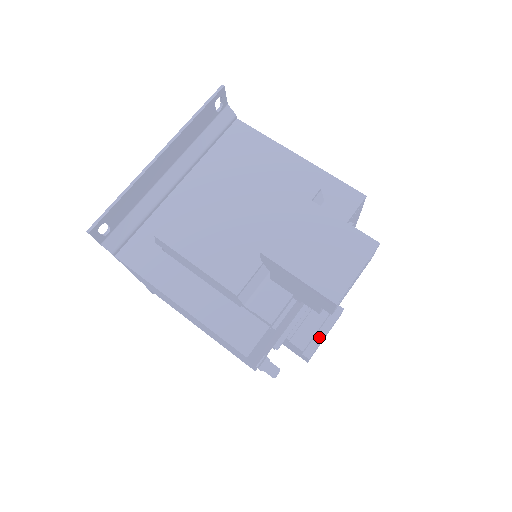
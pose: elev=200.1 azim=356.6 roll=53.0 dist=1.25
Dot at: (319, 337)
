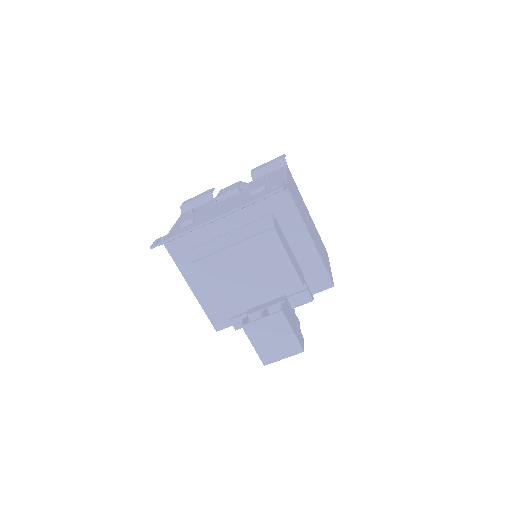
Dot at: occluded
